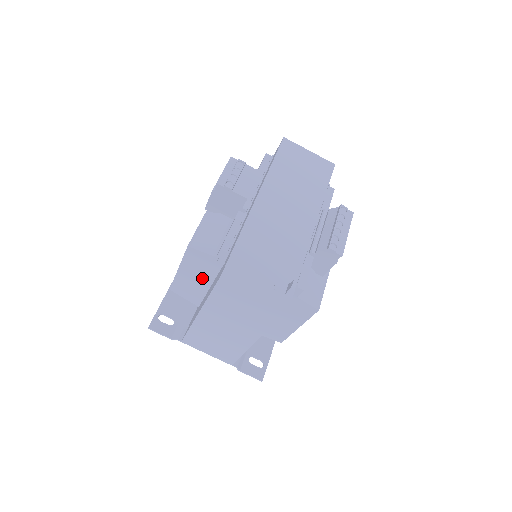
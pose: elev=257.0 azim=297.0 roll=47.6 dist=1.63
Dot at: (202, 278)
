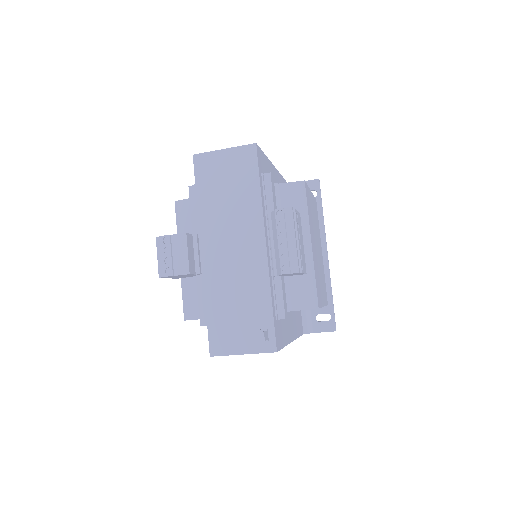
Dot at: occluded
